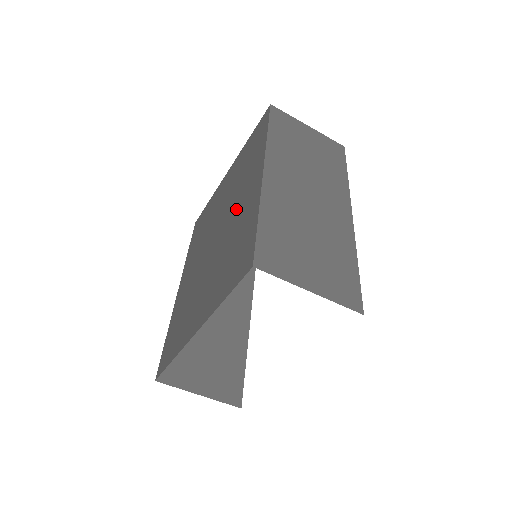
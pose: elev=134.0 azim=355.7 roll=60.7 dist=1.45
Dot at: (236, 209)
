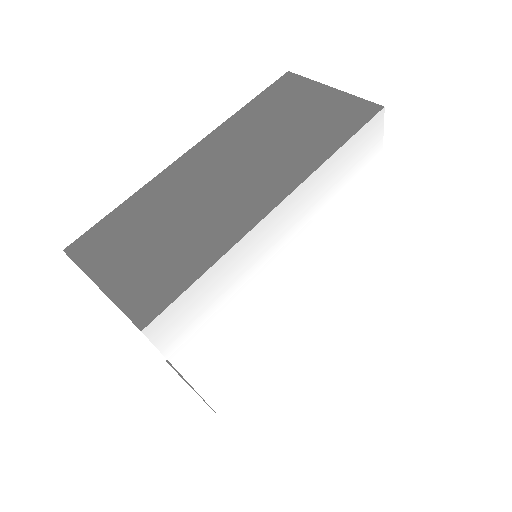
Dot at: occluded
